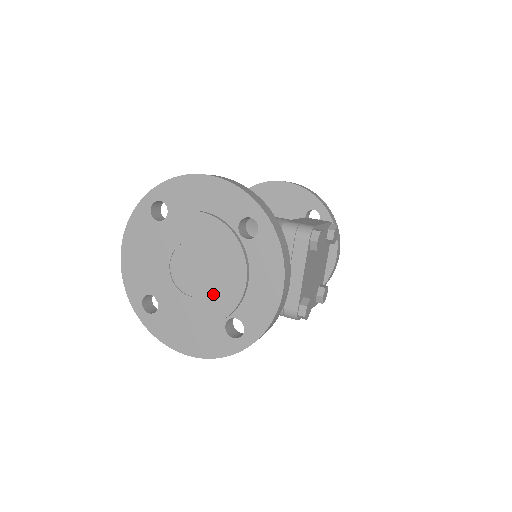
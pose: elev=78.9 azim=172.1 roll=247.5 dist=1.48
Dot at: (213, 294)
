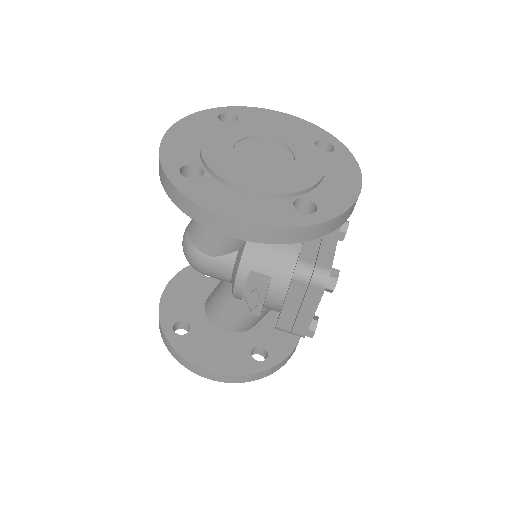
Dot at: (285, 173)
